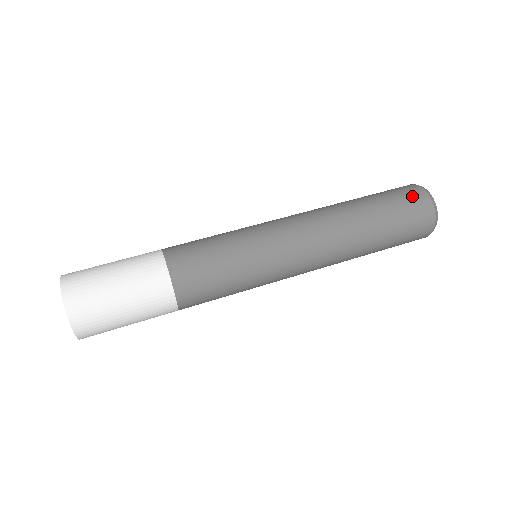
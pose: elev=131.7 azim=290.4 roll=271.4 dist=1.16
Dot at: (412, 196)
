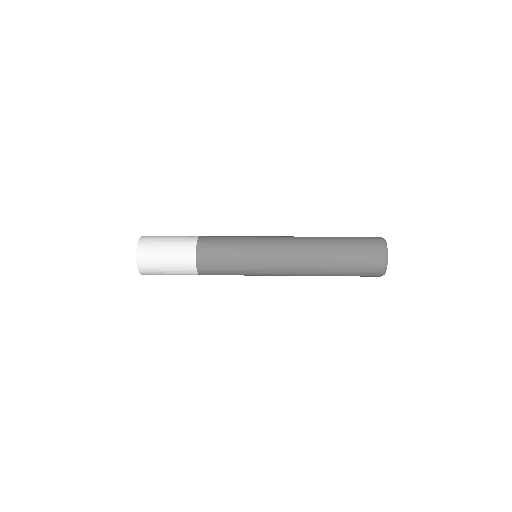
Dot at: occluded
